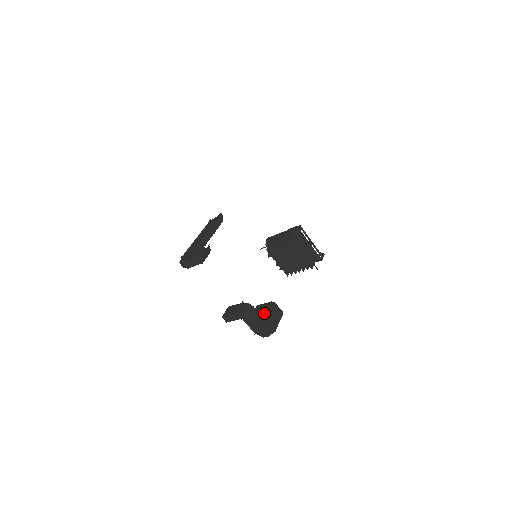
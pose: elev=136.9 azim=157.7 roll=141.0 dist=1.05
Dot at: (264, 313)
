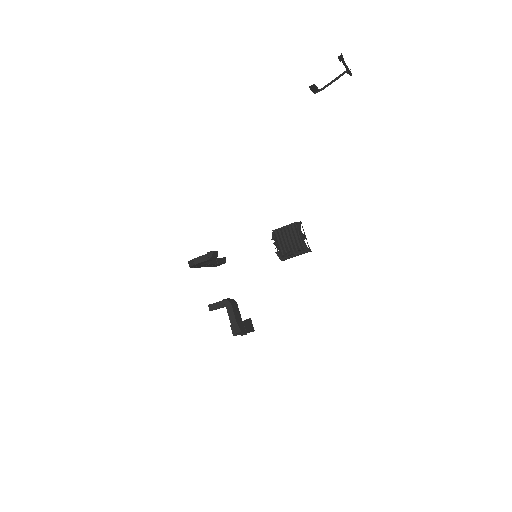
Dot at: occluded
